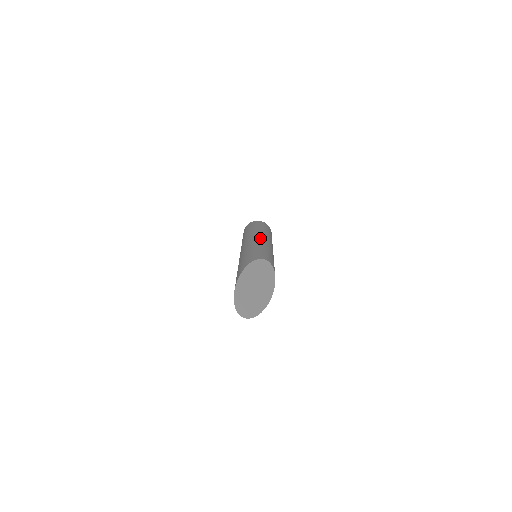
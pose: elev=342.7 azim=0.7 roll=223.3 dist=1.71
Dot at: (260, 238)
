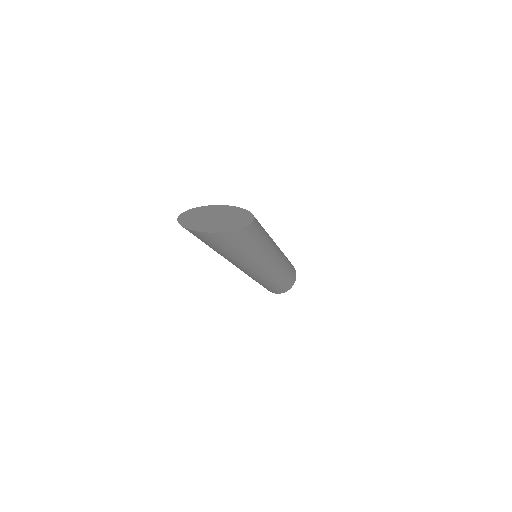
Dot at: occluded
